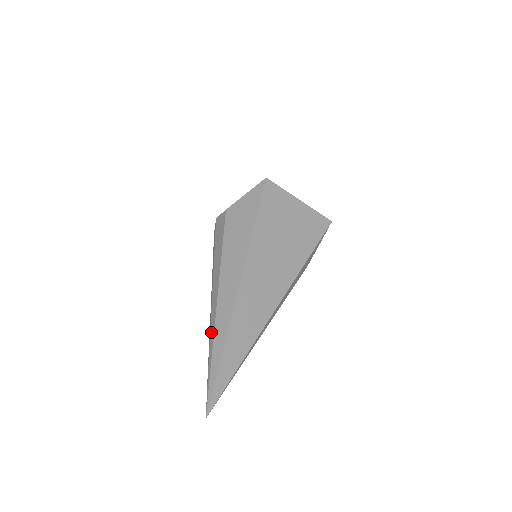
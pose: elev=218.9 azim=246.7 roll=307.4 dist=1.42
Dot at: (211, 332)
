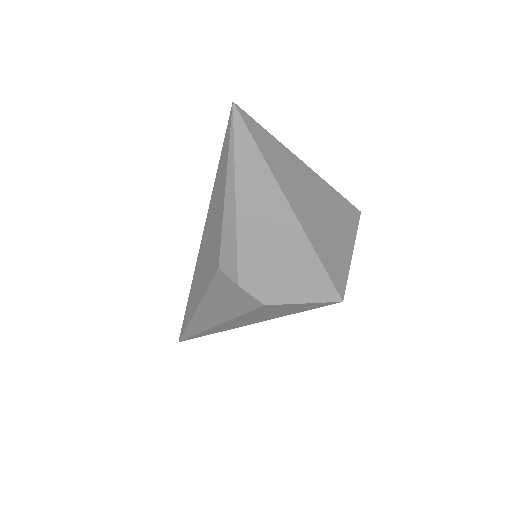
Dot at: (197, 329)
